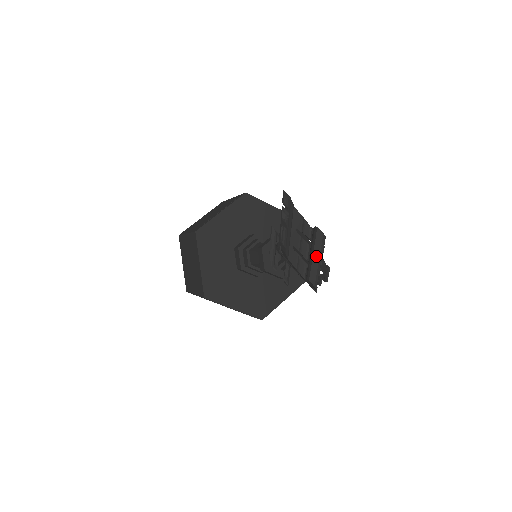
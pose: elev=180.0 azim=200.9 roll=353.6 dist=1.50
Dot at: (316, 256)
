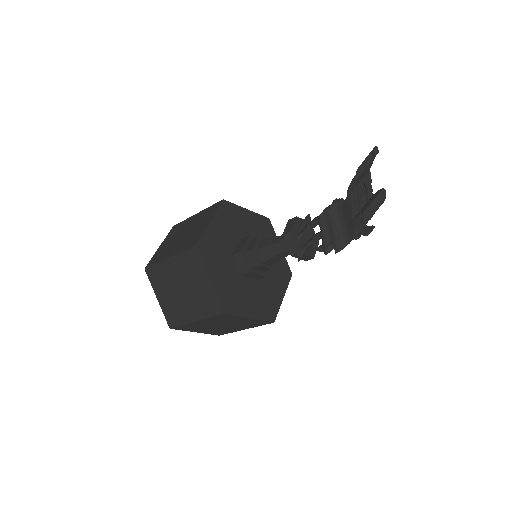
Dot at: (375, 203)
